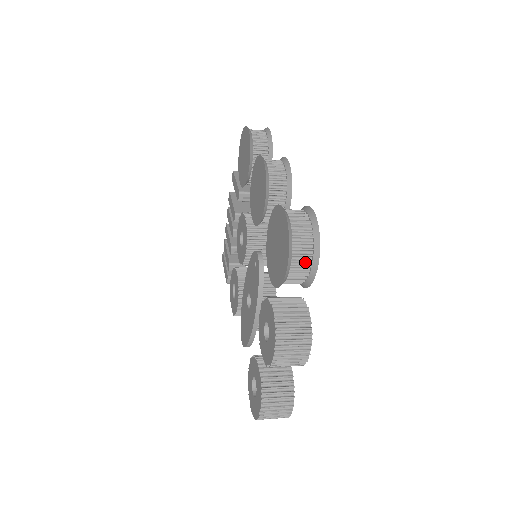
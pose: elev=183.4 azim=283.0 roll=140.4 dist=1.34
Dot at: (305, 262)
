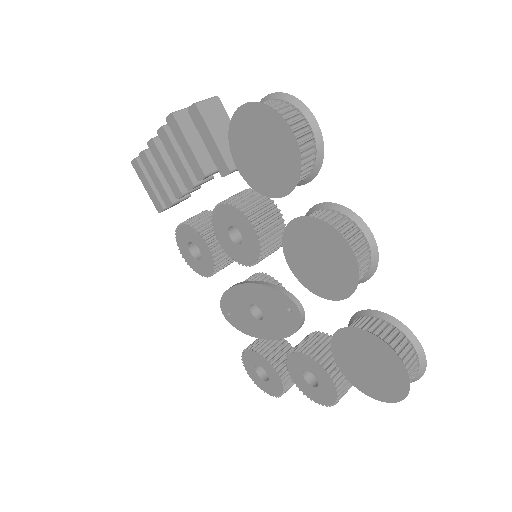
Dot at: occluded
